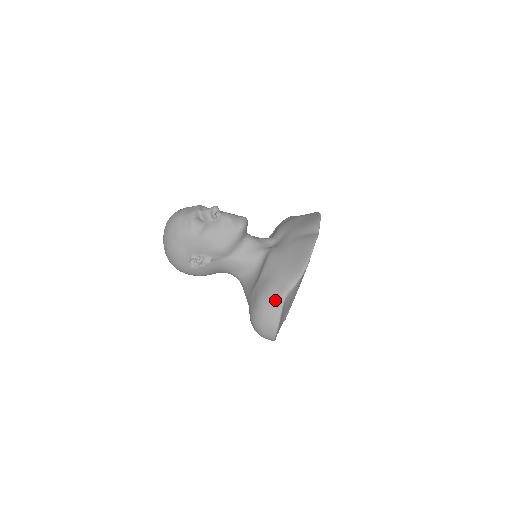
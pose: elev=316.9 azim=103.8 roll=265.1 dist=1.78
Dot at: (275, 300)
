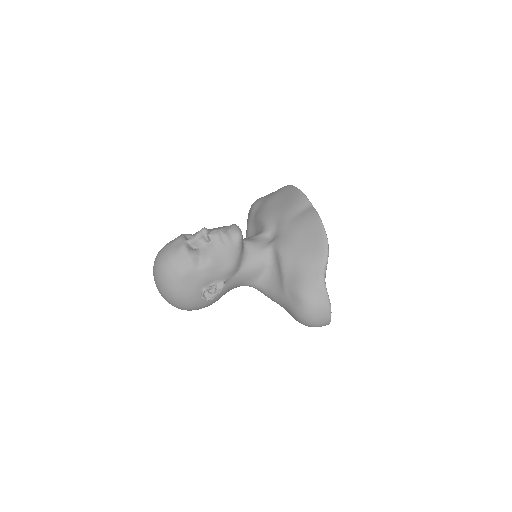
Dot at: (317, 288)
